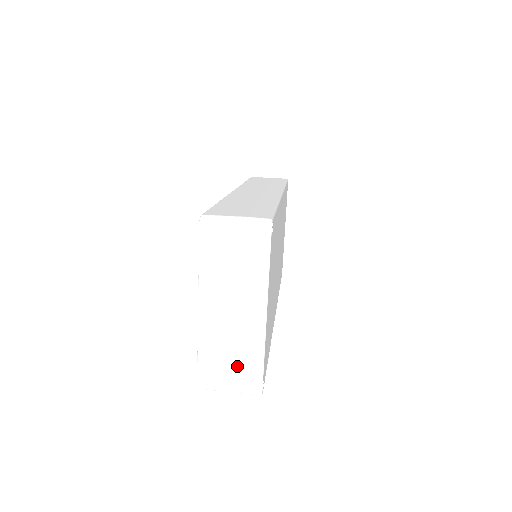
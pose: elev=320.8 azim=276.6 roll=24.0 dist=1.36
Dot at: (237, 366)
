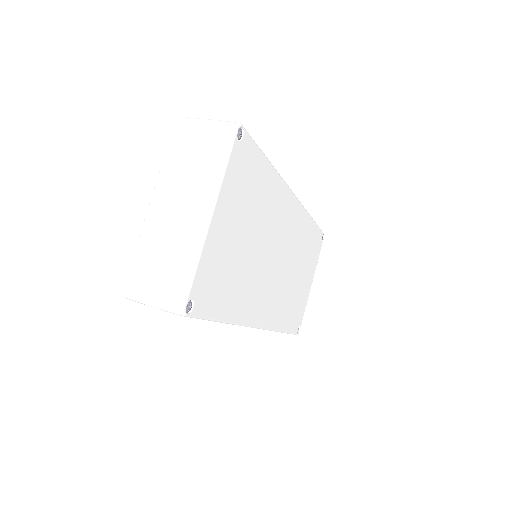
Dot at: (167, 271)
